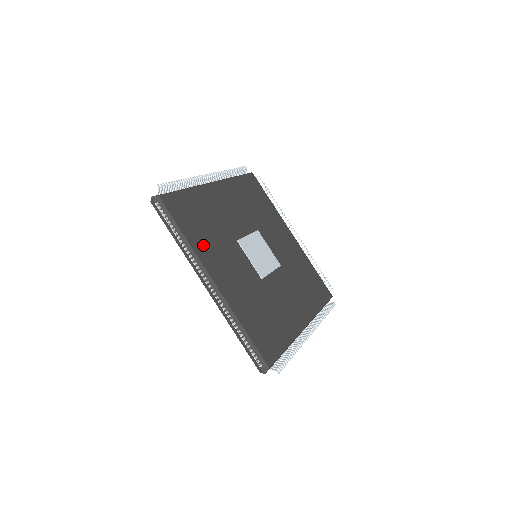
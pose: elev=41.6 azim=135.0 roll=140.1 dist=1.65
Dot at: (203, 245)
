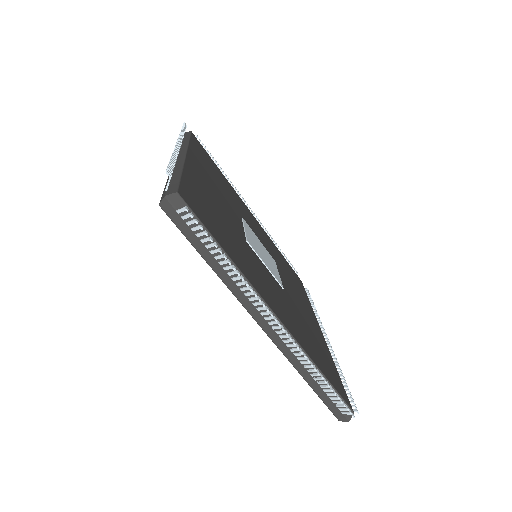
Dot at: (243, 263)
